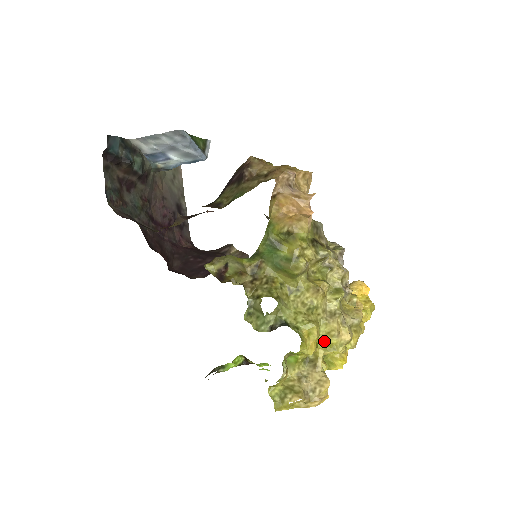
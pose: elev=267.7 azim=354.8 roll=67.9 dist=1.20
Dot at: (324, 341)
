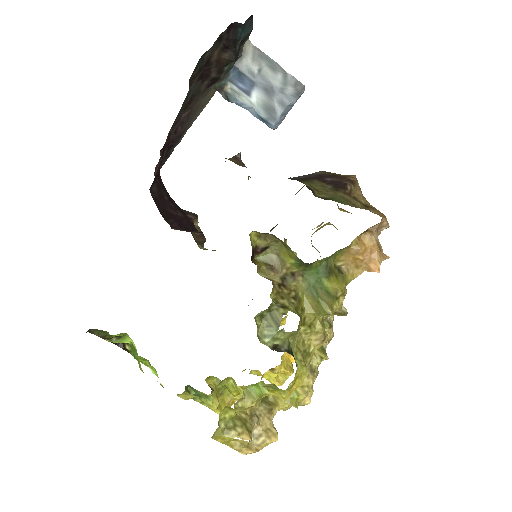
Dot at: (293, 391)
